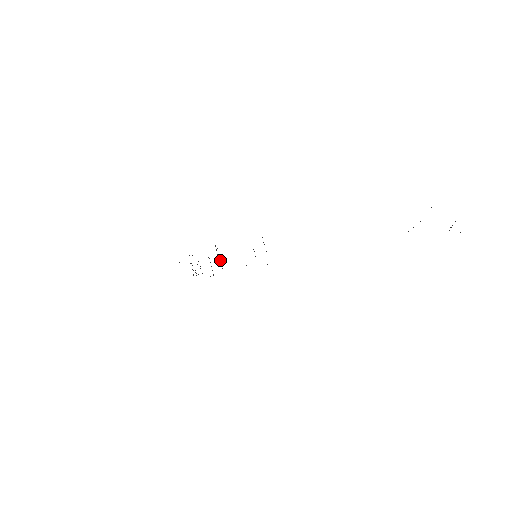
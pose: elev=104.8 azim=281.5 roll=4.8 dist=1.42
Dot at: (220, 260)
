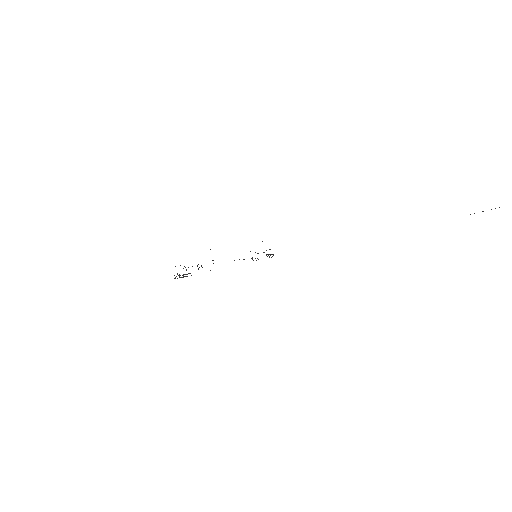
Dot at: occluded
